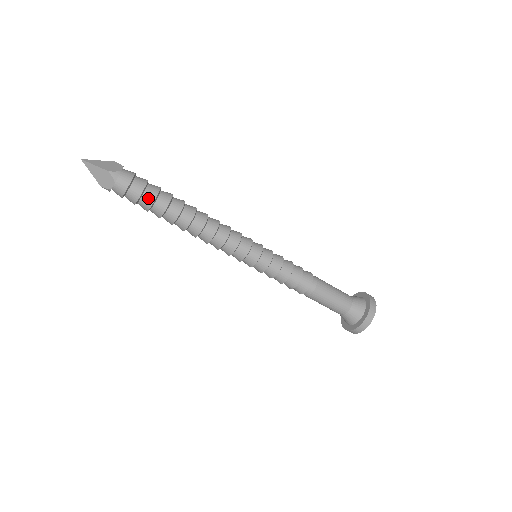
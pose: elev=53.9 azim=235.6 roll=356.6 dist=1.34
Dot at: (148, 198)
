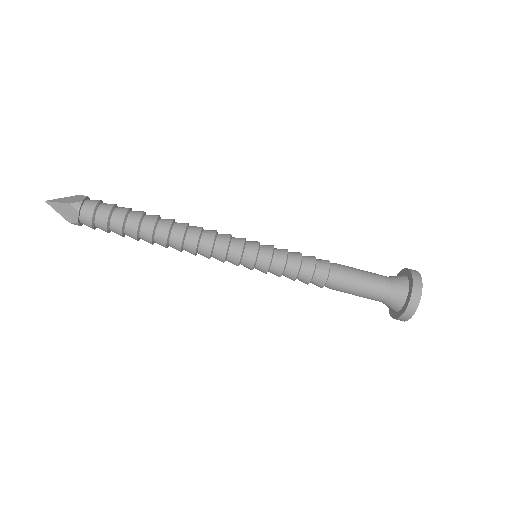
Dot at: (117, 221)
